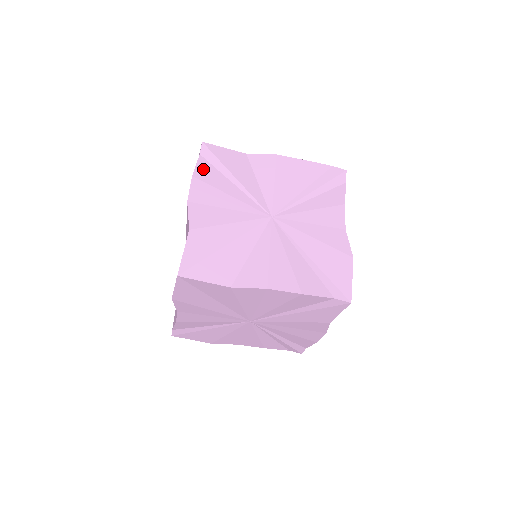
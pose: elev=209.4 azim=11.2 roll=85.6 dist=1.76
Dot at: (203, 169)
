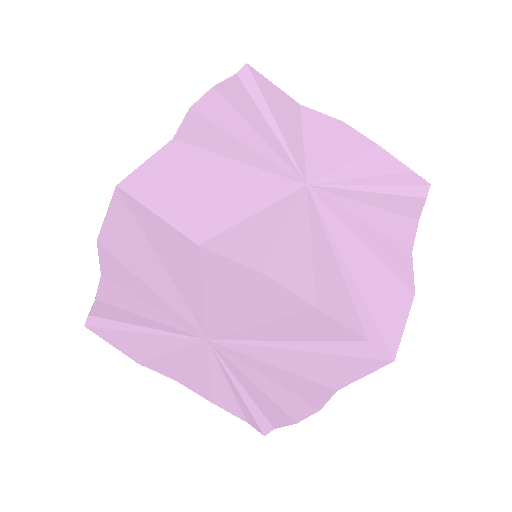
Dot at: (233, 88)
